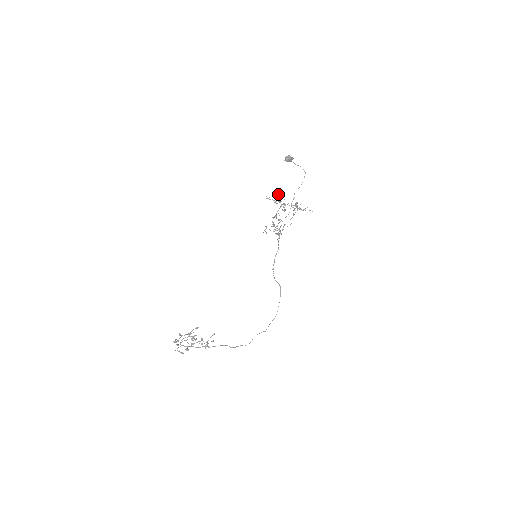
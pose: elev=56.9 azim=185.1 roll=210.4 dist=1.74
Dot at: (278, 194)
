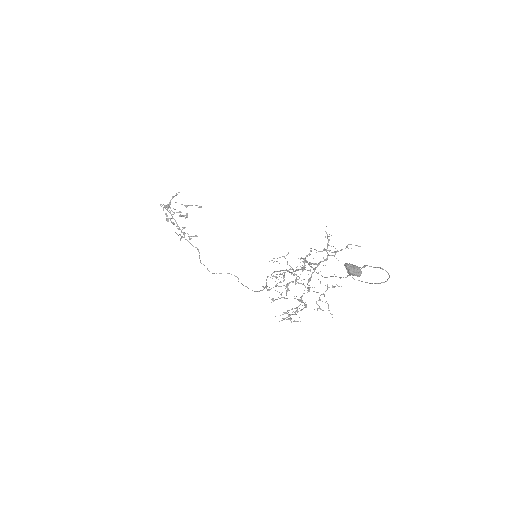
Dot at: (313, 264)
